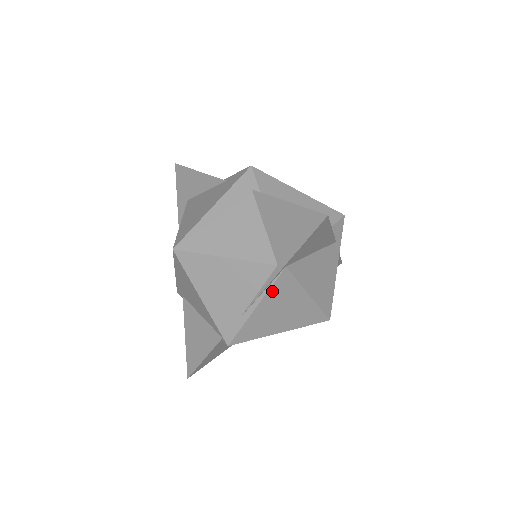
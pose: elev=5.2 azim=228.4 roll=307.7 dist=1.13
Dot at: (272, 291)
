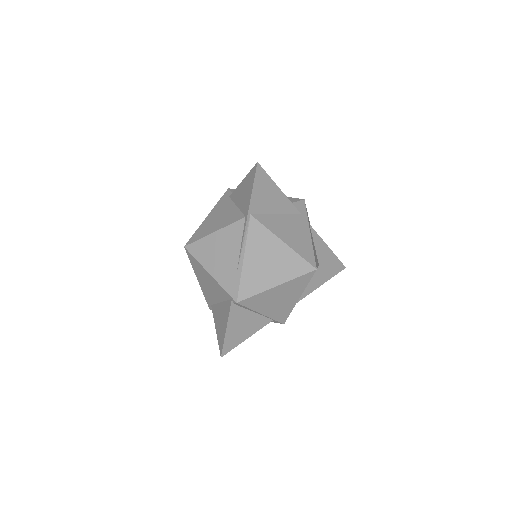
Dot at: (250, 240)
